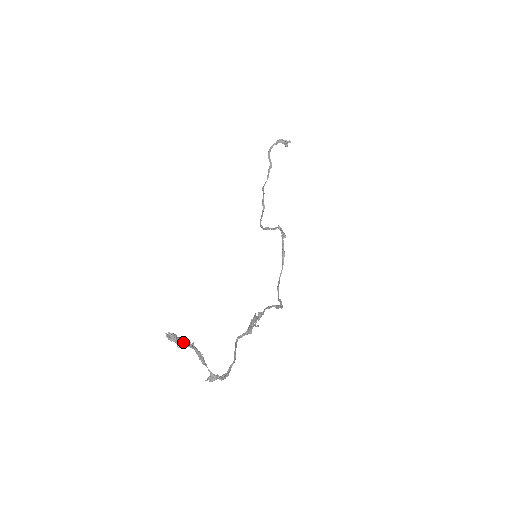
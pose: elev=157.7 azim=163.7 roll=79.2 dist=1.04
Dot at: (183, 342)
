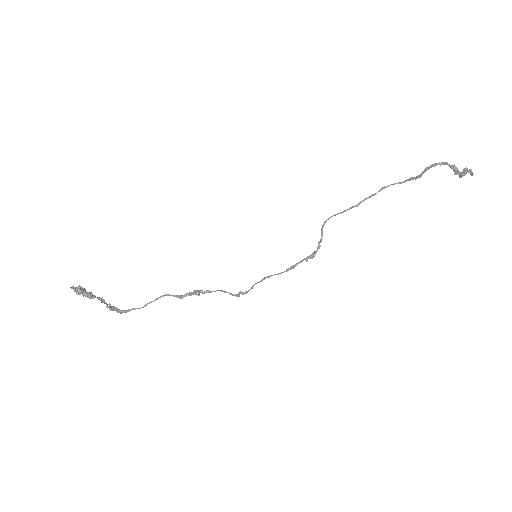
Dot at: (83, 295)
